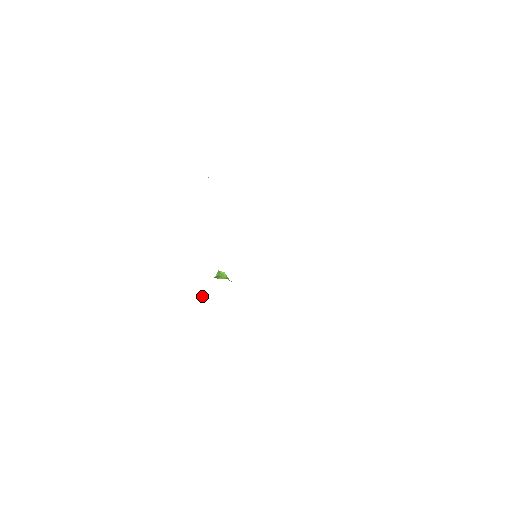
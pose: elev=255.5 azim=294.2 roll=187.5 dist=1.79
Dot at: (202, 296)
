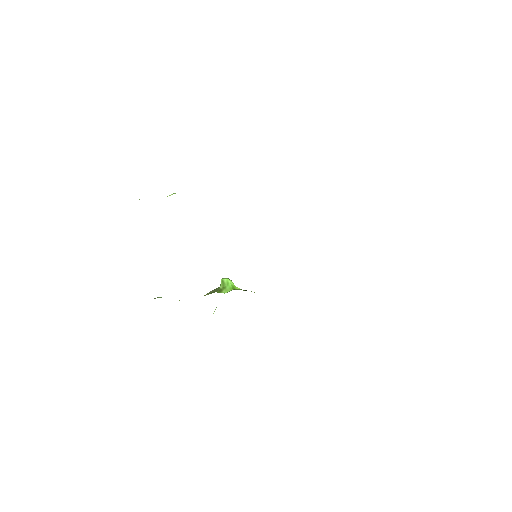
Dot at: (214, 311)
